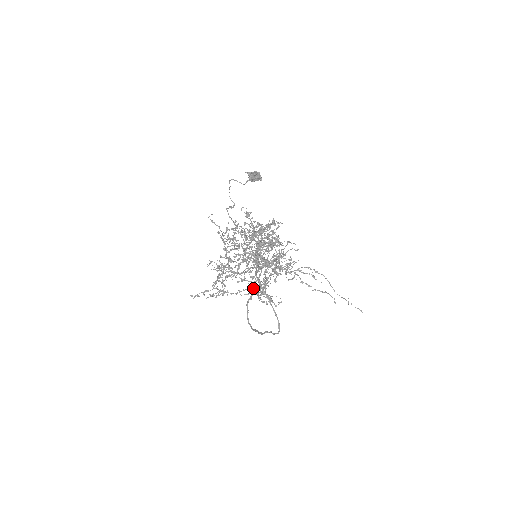
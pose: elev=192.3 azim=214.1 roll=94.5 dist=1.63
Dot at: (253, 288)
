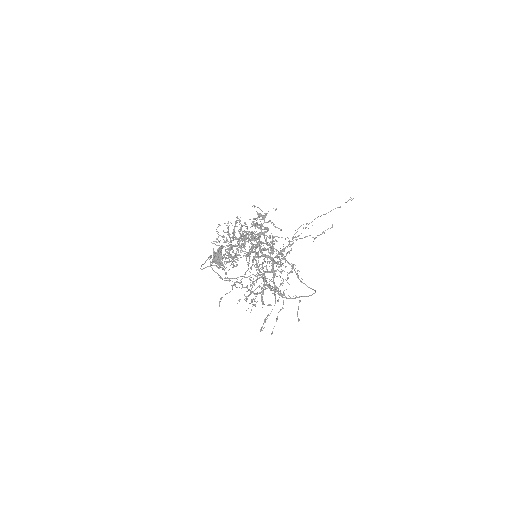
Dot at: occluded
